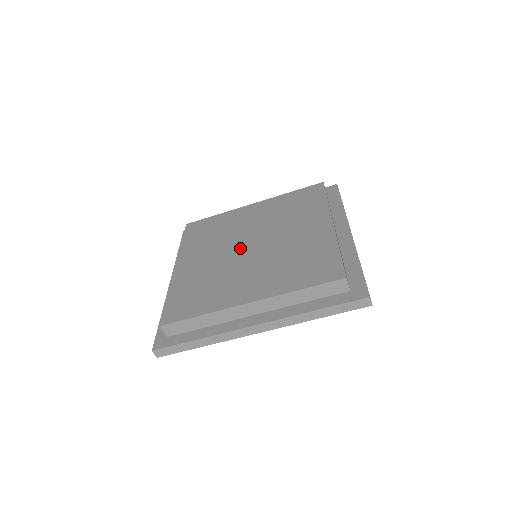
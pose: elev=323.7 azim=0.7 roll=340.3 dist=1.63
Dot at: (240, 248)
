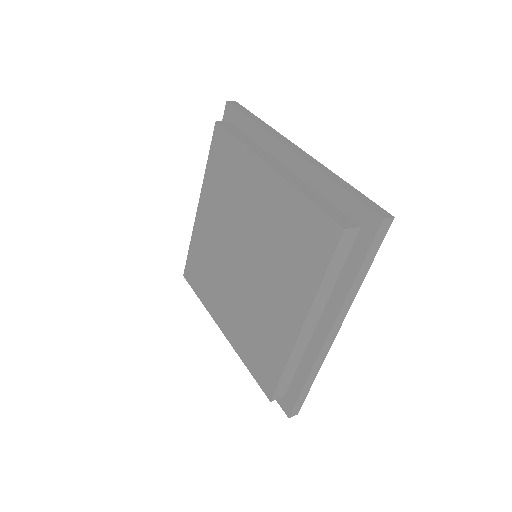
Dot at: (238, 269)
